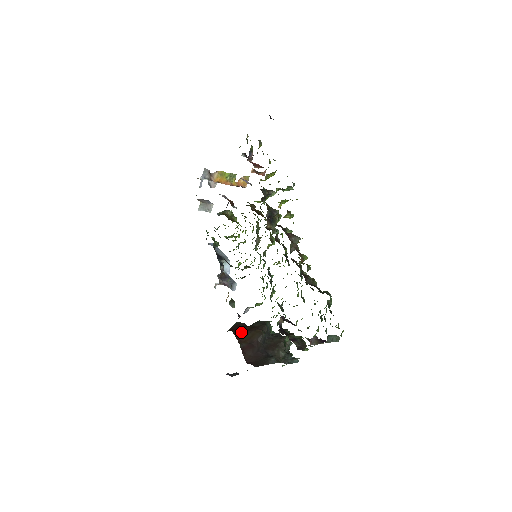
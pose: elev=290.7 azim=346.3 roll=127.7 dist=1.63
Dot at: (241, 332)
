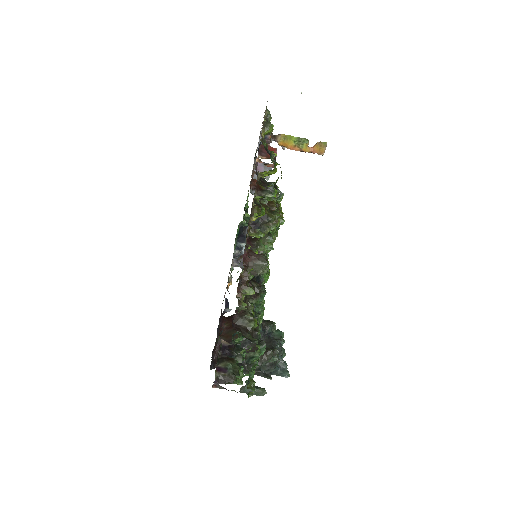
Dot at: (231, 325)
